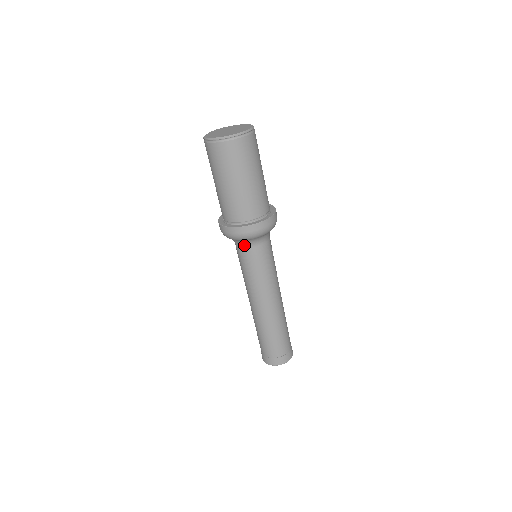
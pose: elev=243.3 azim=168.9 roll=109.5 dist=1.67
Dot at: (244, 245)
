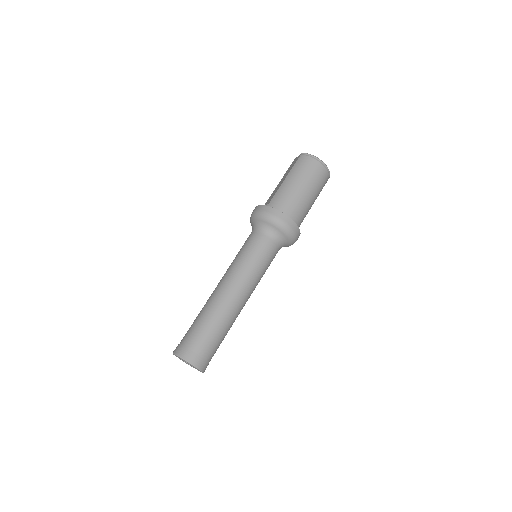
Dot at: (271, 235)
